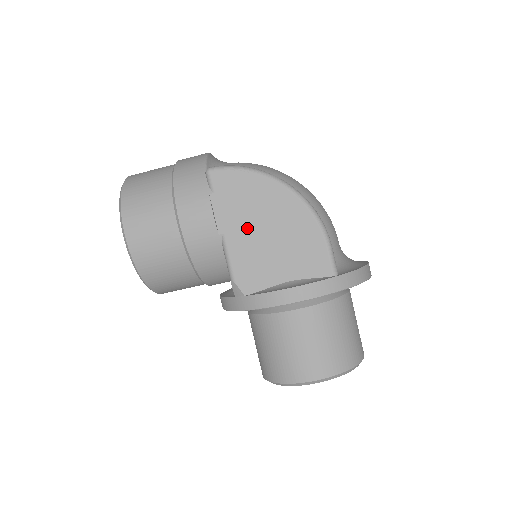
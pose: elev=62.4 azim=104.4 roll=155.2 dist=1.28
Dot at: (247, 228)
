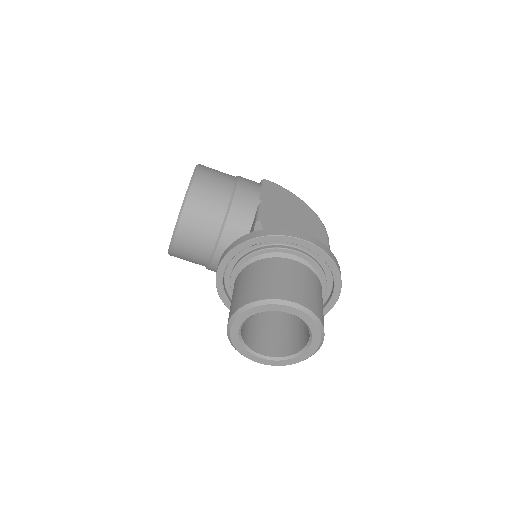
Dot at: (279, 207)
